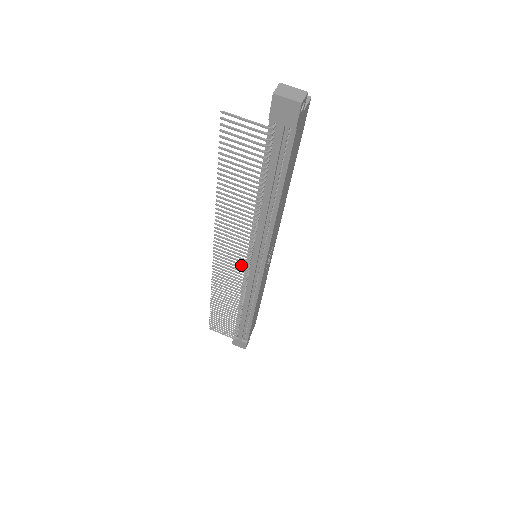
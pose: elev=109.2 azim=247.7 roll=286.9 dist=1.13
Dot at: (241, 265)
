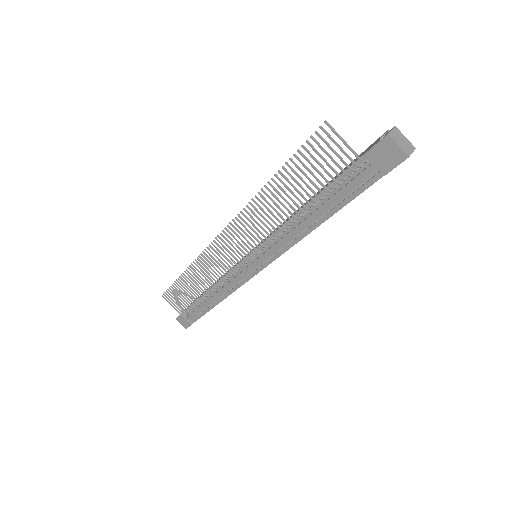
Dot at: (240, 259)
